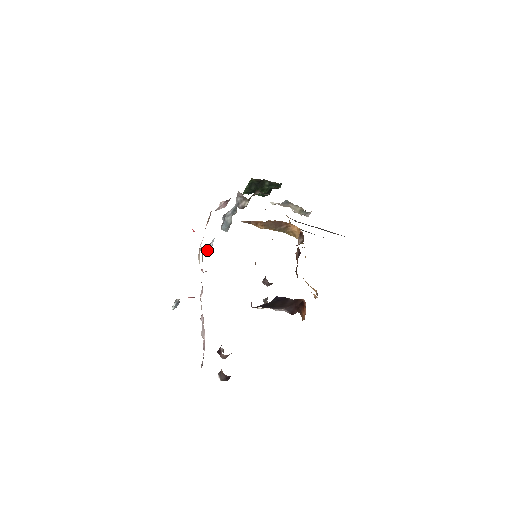
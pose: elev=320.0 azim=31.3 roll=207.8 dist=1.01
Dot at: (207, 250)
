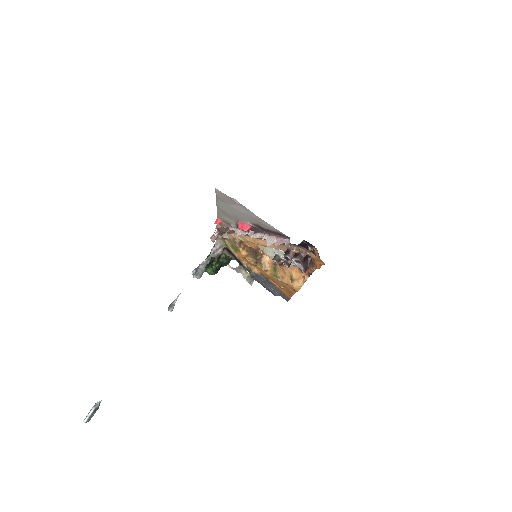
Dot at: (170, 307)
